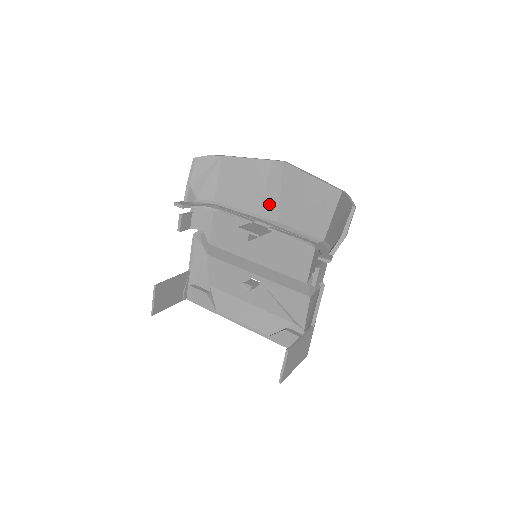
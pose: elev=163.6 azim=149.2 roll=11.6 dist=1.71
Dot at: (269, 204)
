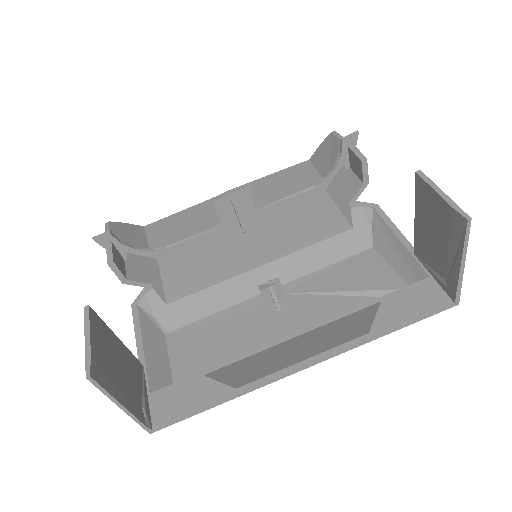
Dot at: occluded
